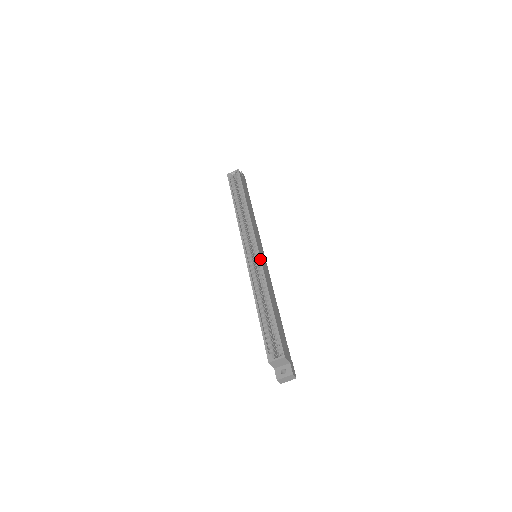
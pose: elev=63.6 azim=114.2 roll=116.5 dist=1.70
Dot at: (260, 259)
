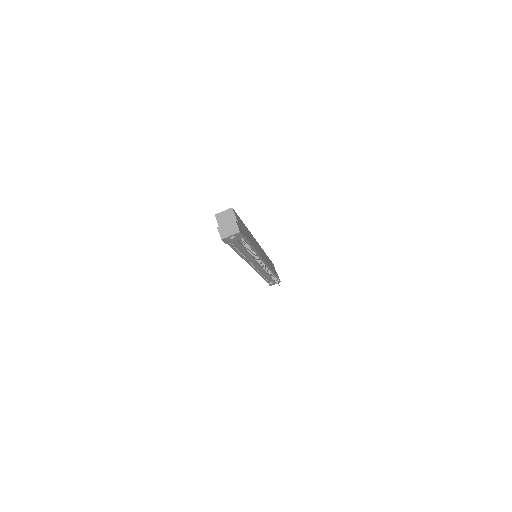
Dot at: (255, 239)
